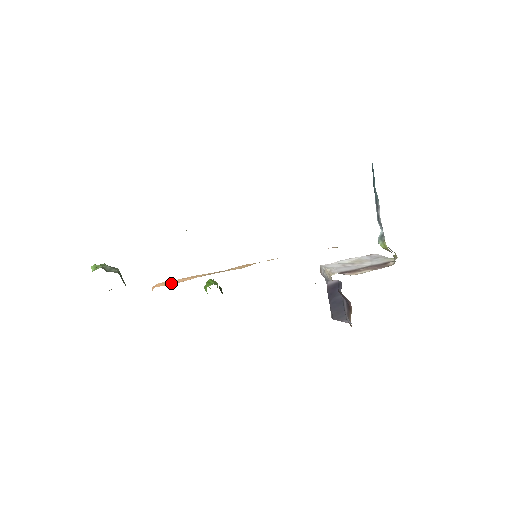
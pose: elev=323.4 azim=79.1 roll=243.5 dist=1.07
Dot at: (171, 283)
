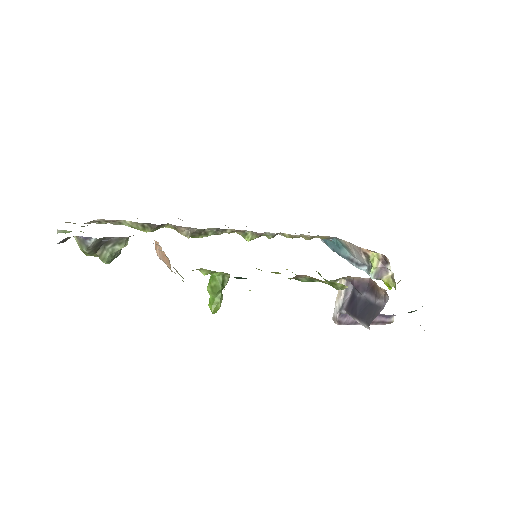
Dot at: occluded
